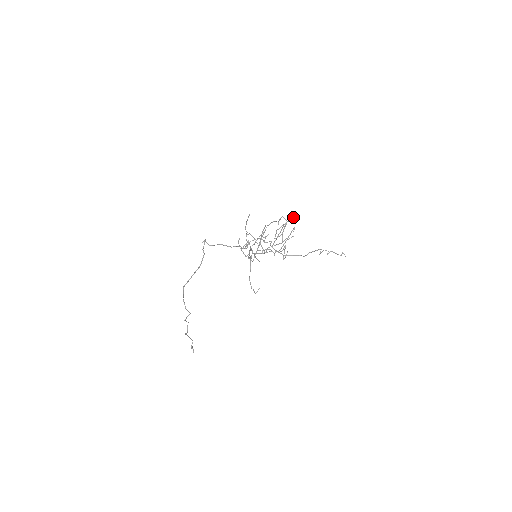
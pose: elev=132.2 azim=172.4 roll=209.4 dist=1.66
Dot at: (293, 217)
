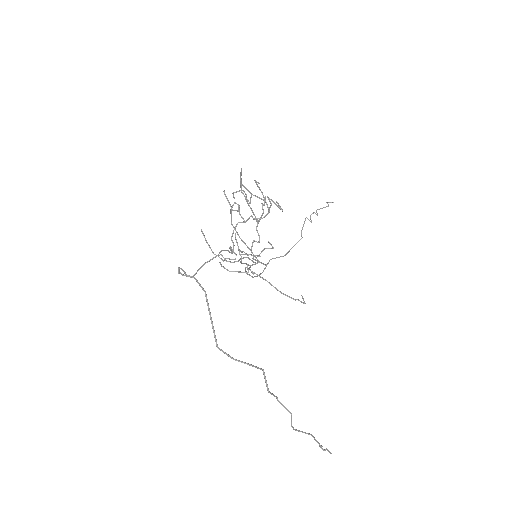
Dot at: (241, 169)
